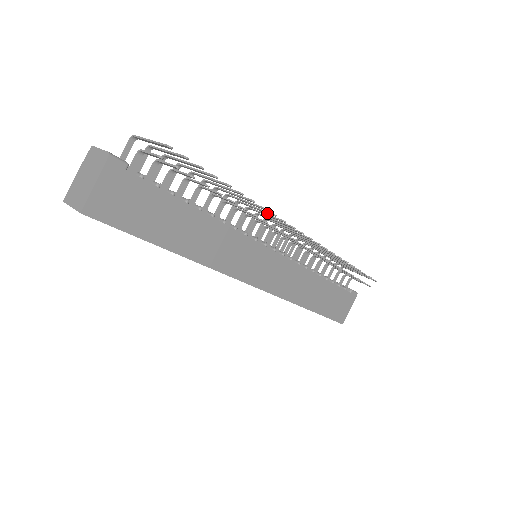
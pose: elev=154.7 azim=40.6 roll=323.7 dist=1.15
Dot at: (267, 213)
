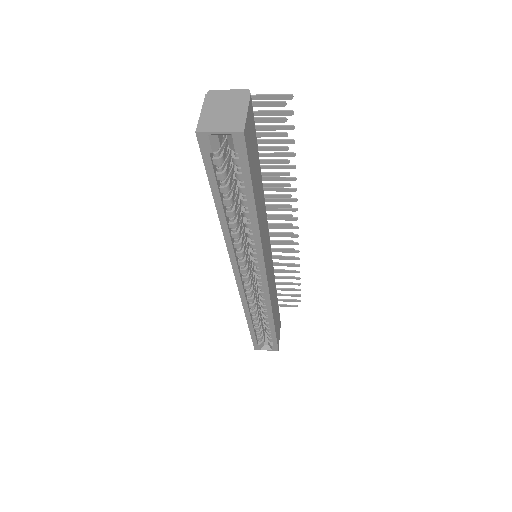
Dot at: (286, 200)
